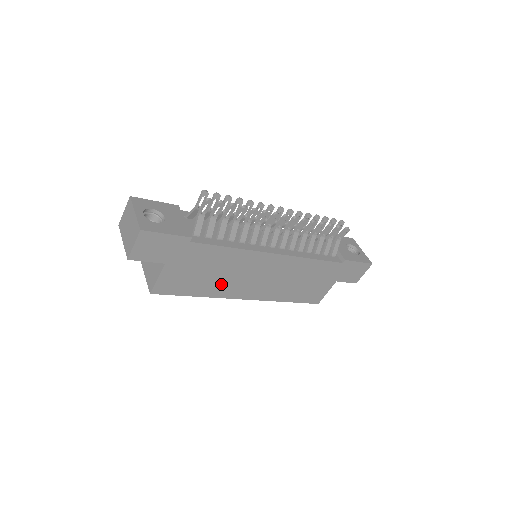
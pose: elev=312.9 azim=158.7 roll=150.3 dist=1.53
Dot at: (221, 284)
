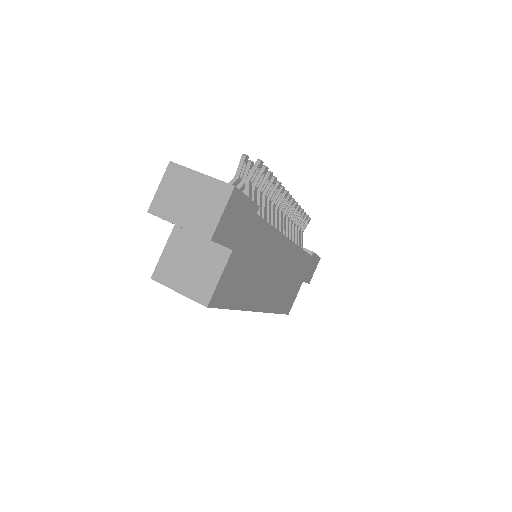
Dot at: (253, 287)
